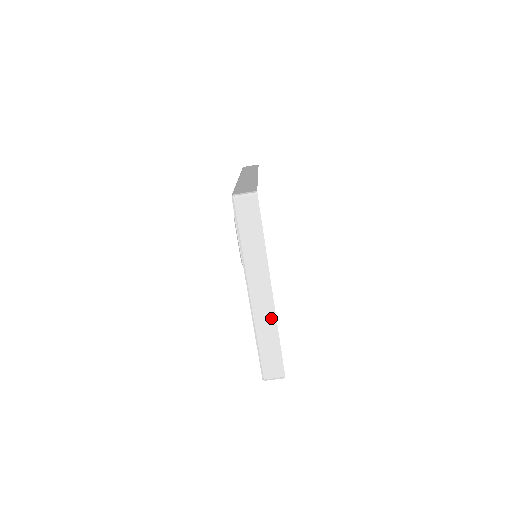
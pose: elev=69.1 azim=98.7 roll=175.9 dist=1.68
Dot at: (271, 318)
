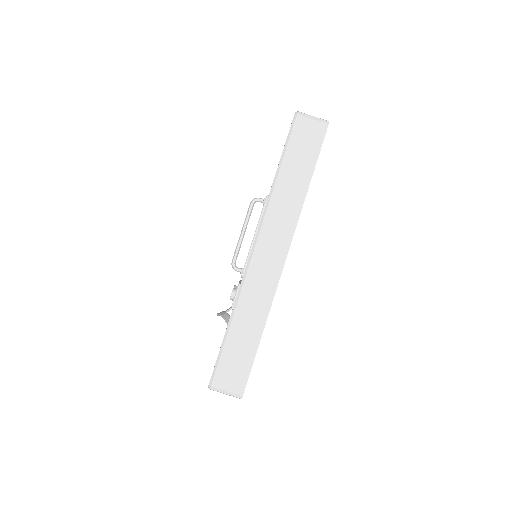
Dot at: (266, 297)
